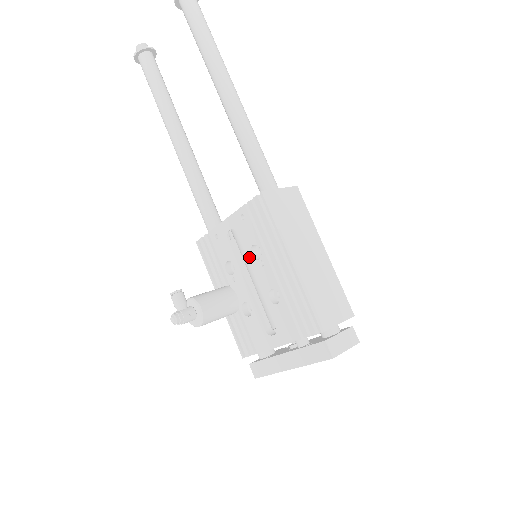
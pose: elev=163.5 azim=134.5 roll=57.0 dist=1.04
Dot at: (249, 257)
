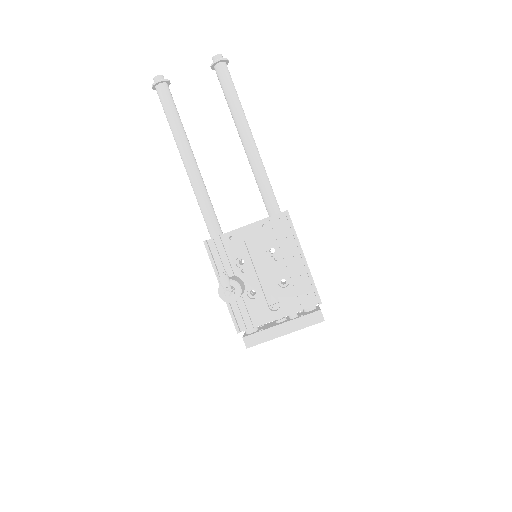
Dot at: (264, 254)
